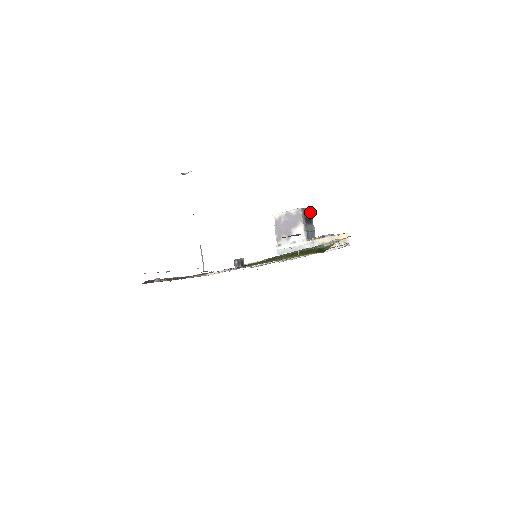
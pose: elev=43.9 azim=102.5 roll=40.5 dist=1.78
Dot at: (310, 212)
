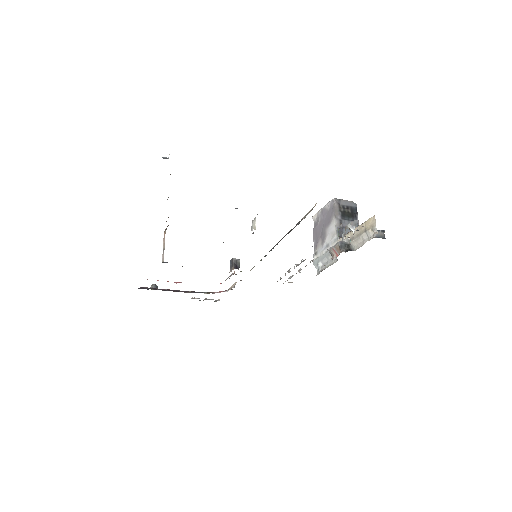
Dot at: (354, 206)
